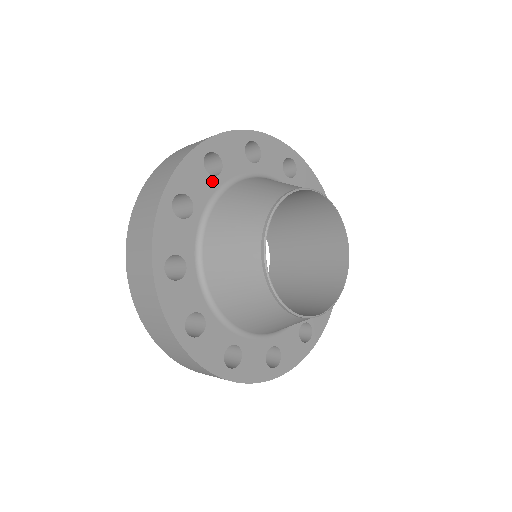
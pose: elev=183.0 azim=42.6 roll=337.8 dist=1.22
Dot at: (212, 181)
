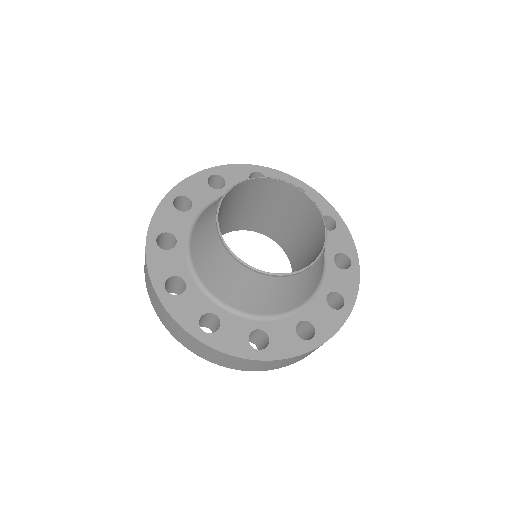
Dot at: (177, 251)
